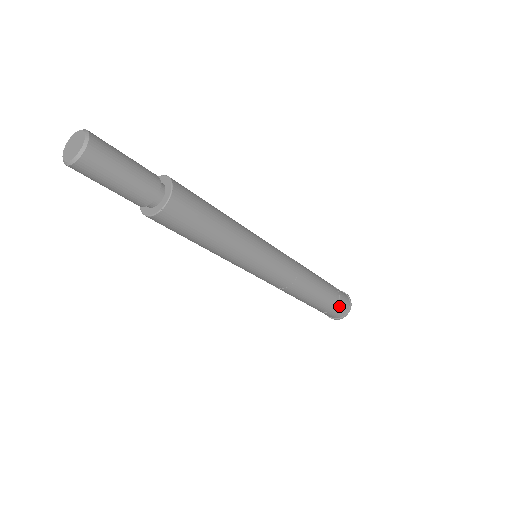
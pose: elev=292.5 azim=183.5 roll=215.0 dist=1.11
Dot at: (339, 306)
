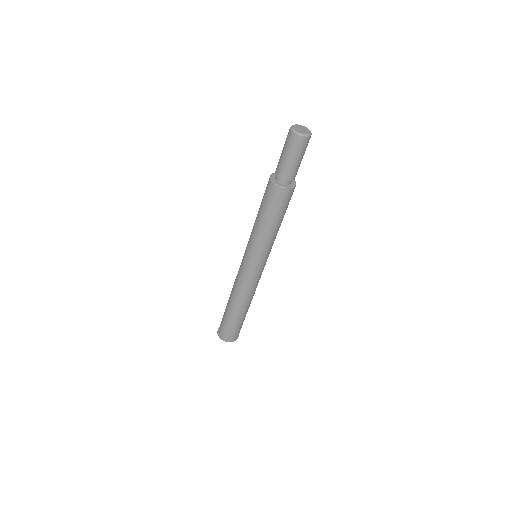
Dot at: (234, 332)
